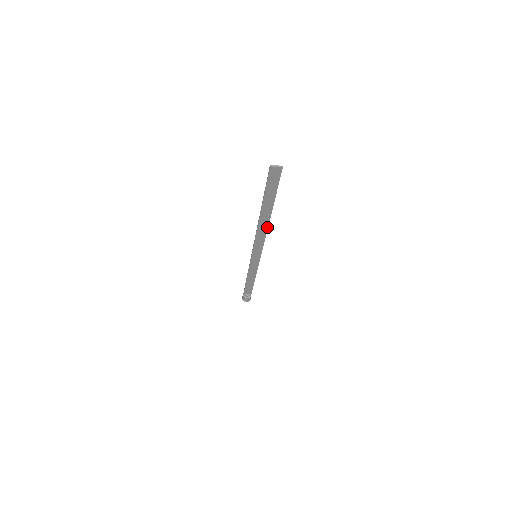
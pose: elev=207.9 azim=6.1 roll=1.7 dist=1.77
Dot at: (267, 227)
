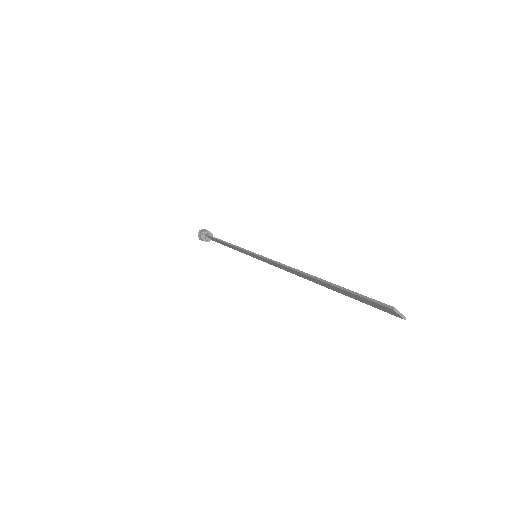
Dot at: (302, 276)
